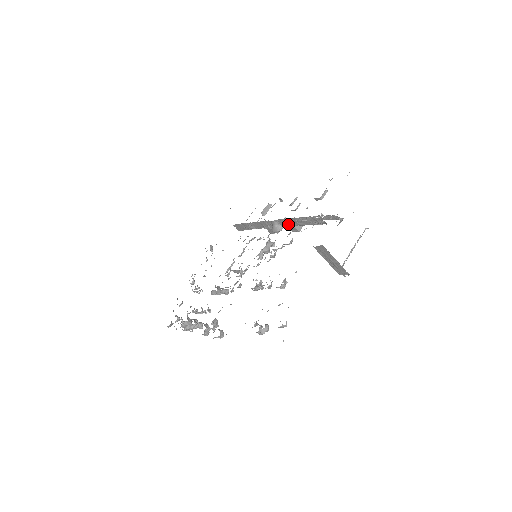
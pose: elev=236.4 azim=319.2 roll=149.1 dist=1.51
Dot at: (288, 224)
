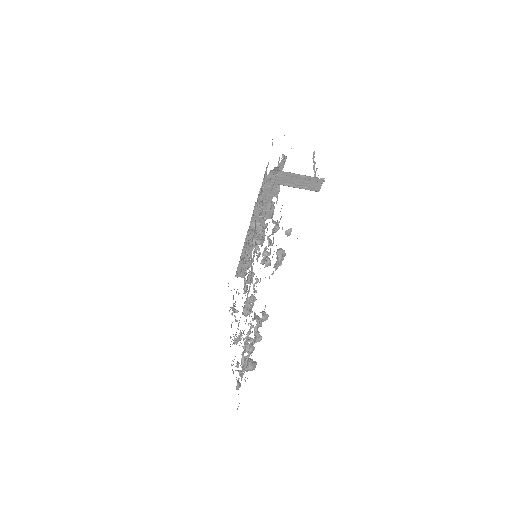
Dot at: occluded
